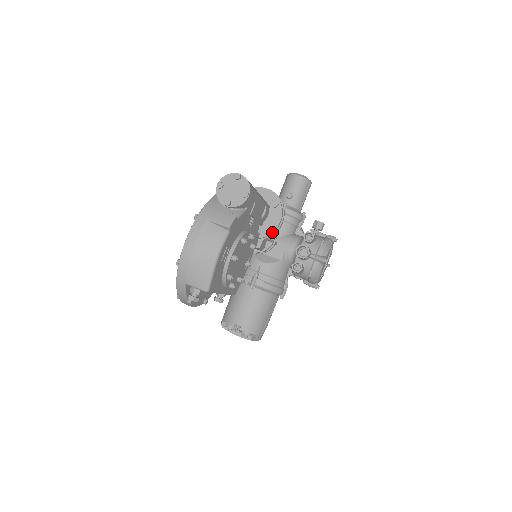
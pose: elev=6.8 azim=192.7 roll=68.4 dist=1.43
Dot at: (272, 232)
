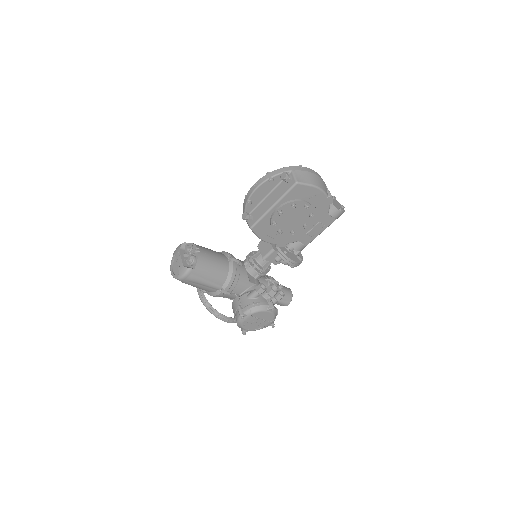
Dot at: (287, 257)
